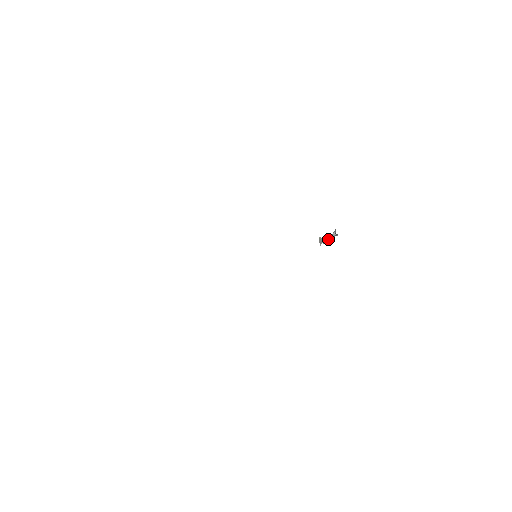
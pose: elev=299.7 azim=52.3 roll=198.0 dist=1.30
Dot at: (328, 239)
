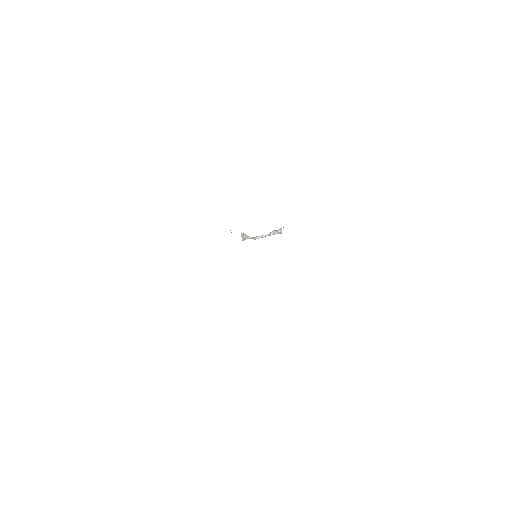
Dot at: (260, 236)
